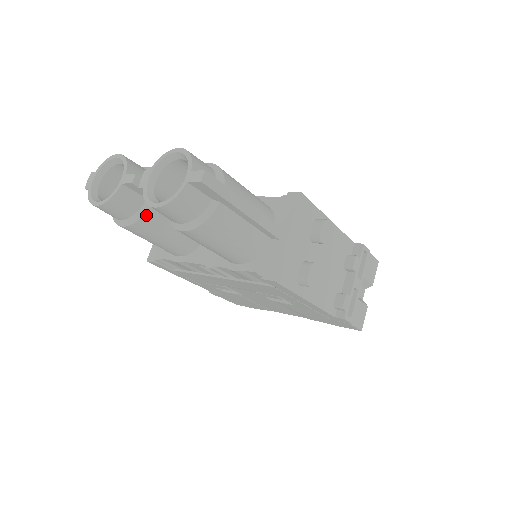
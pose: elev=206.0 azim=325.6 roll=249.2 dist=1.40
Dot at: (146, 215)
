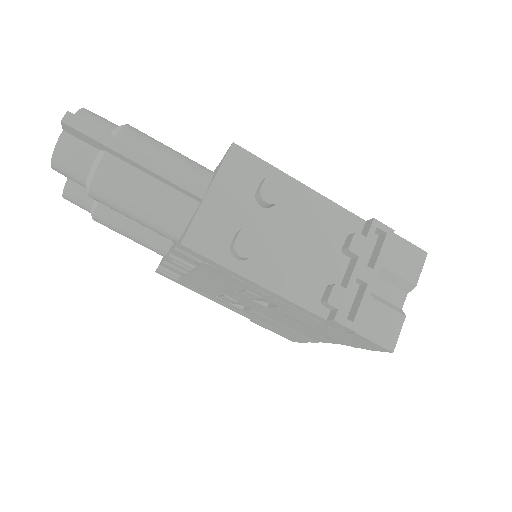
Dot at: occluded
